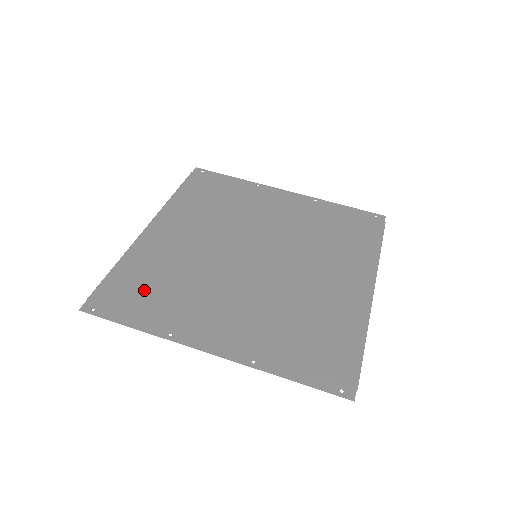
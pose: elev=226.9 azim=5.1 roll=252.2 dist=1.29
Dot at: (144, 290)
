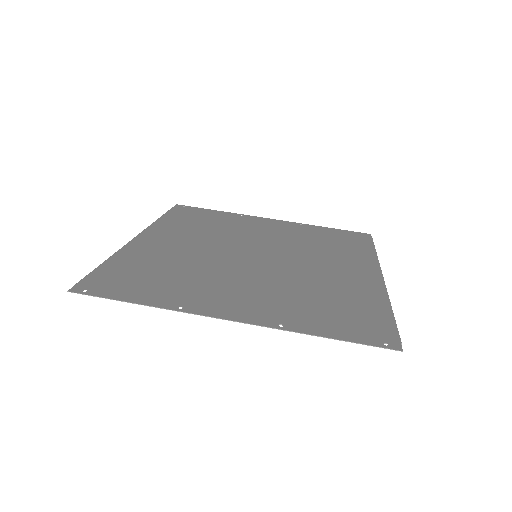
Dot at: (142, 277)
